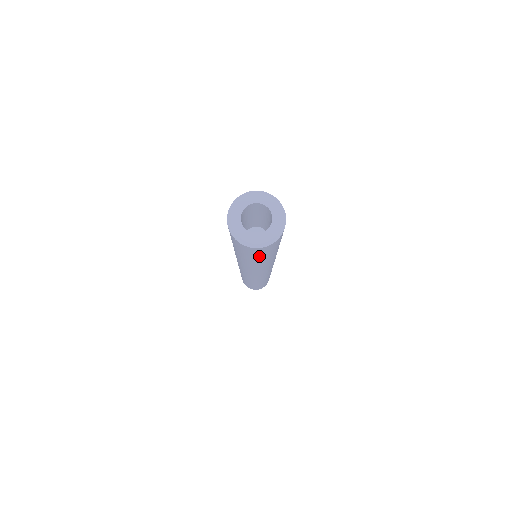
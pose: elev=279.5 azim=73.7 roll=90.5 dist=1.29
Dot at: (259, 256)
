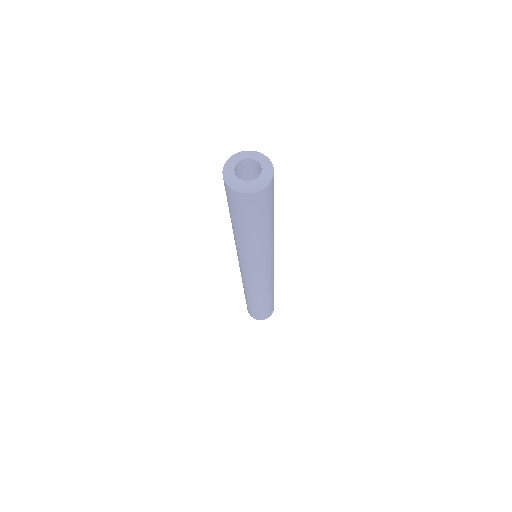
Dot at: (248, 217)
